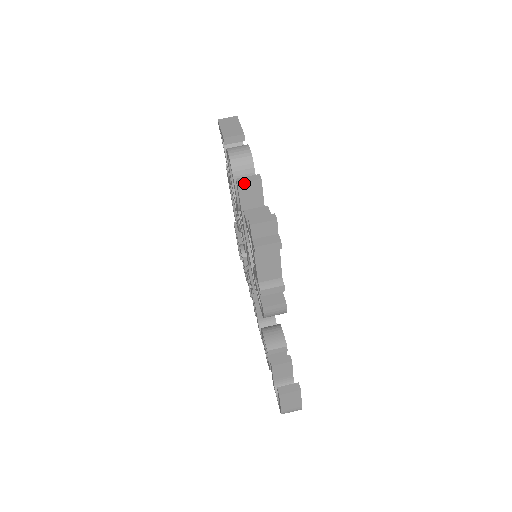
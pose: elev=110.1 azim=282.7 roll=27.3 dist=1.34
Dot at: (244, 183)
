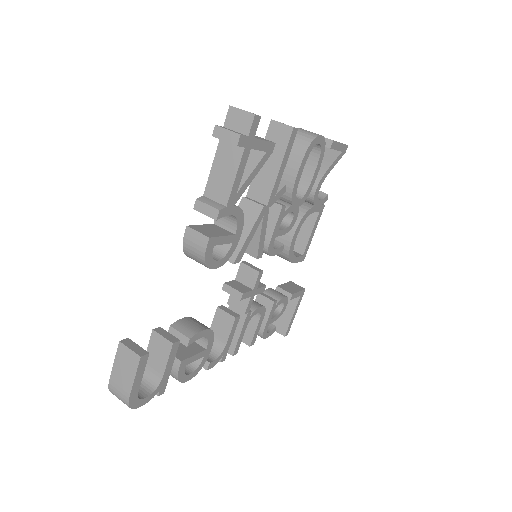
Dot at: (277, 123)
